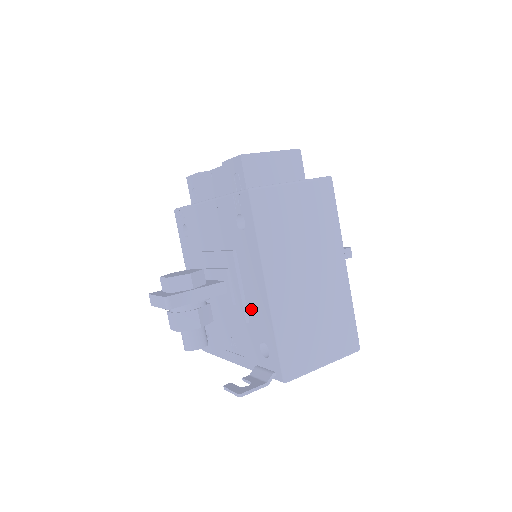
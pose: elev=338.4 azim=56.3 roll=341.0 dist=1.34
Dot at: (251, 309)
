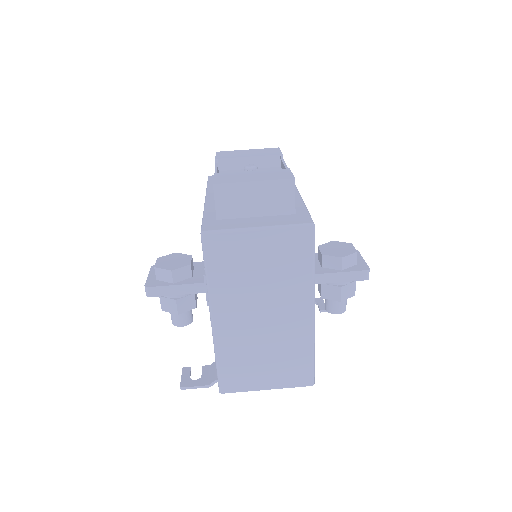
Dot at: occluded
